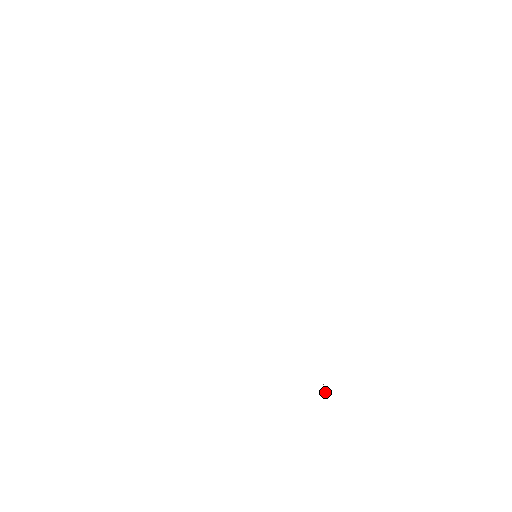
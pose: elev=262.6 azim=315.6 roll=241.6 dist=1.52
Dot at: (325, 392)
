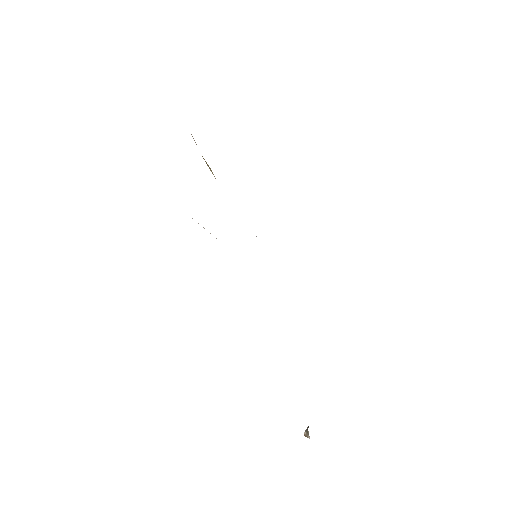
Dot at: (309, 437)
